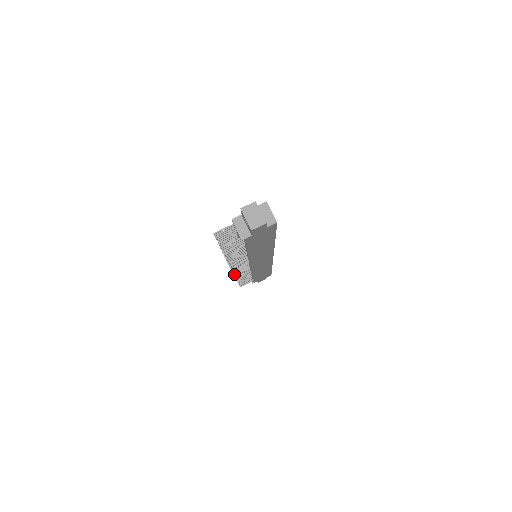
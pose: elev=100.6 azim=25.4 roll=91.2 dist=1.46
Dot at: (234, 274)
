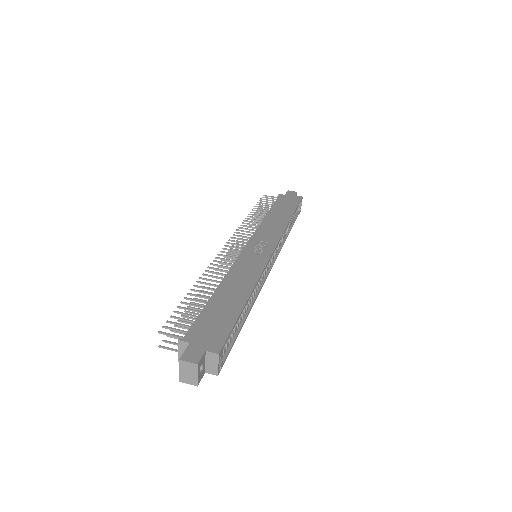
Dot at: (229, 251)
